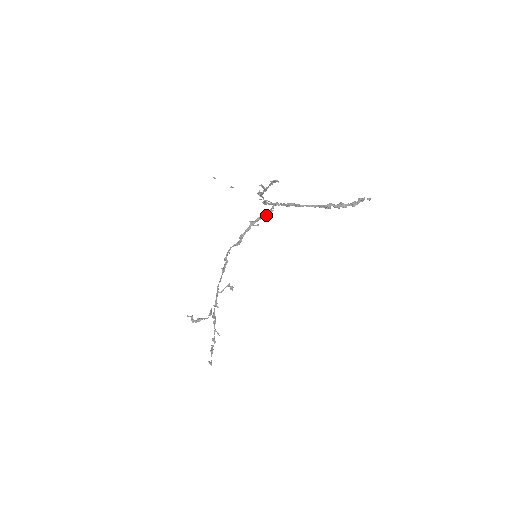
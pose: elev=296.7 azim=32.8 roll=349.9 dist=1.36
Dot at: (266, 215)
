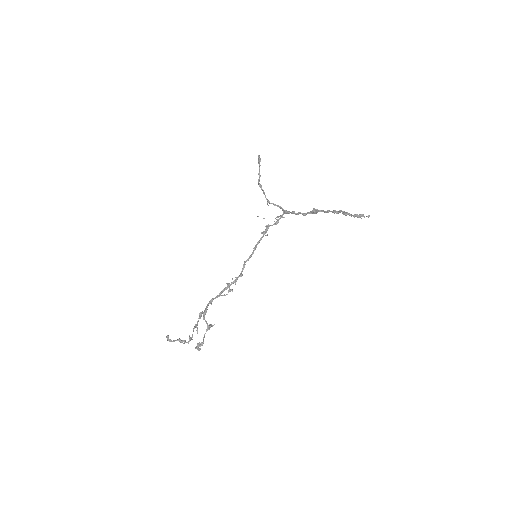
Dot at: (274, 224)
